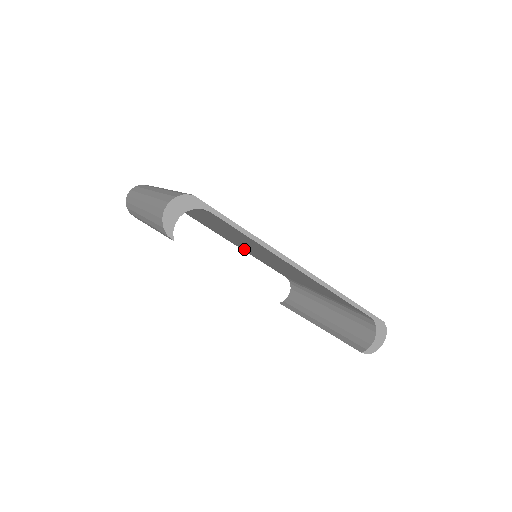
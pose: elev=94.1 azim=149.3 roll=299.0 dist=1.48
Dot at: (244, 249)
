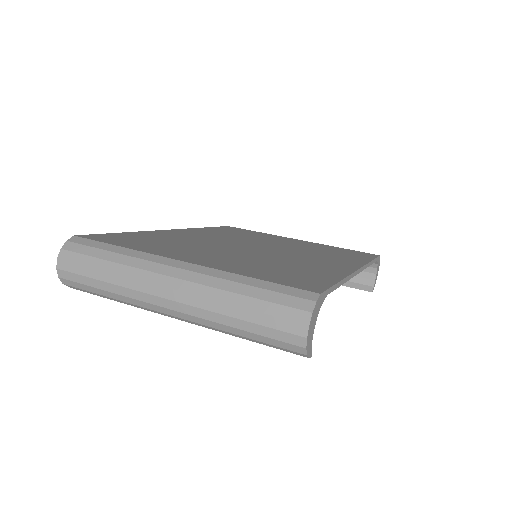
Dot at: occluded
